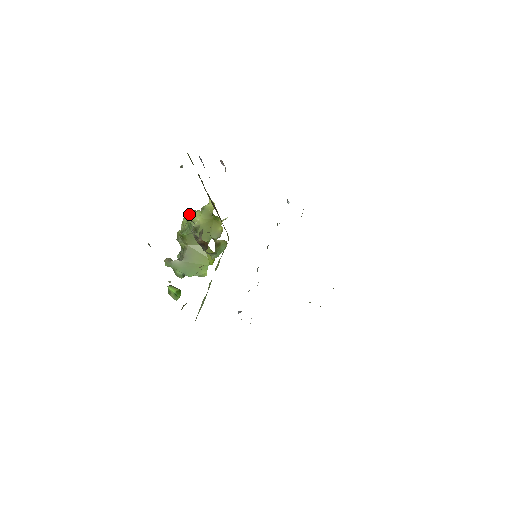
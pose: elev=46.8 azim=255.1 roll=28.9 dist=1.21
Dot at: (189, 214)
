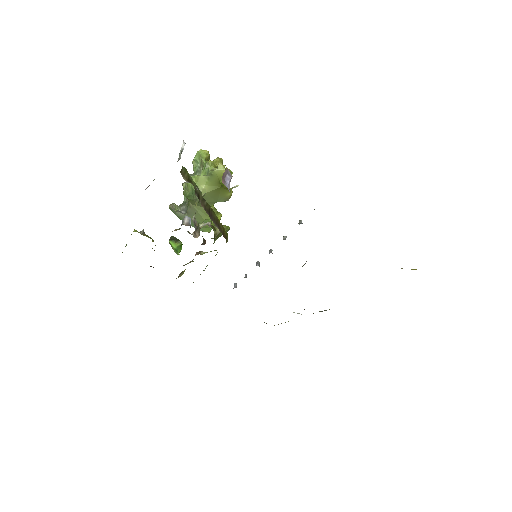
Dot at: (194, 176)
